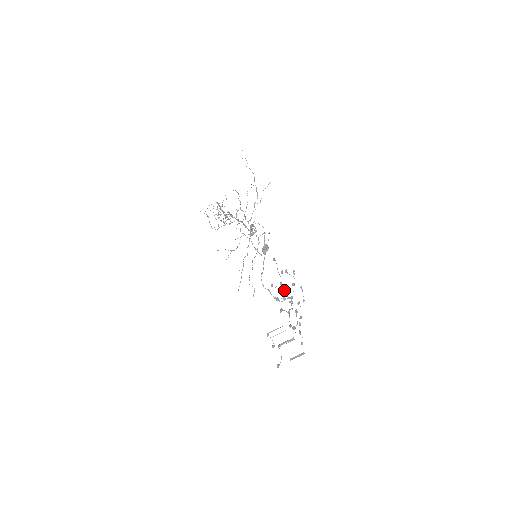
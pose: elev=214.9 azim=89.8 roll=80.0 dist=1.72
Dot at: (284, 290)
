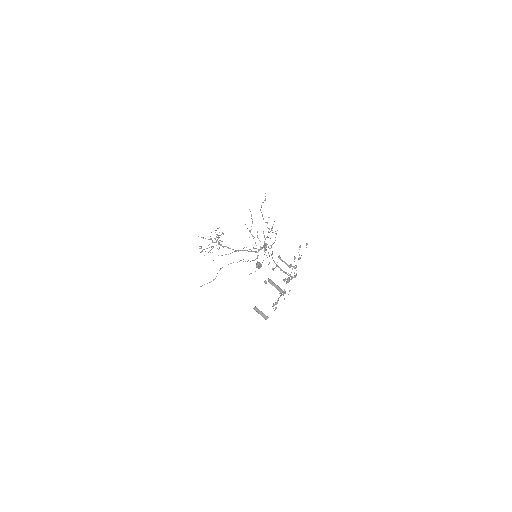
Dot at: occluded
